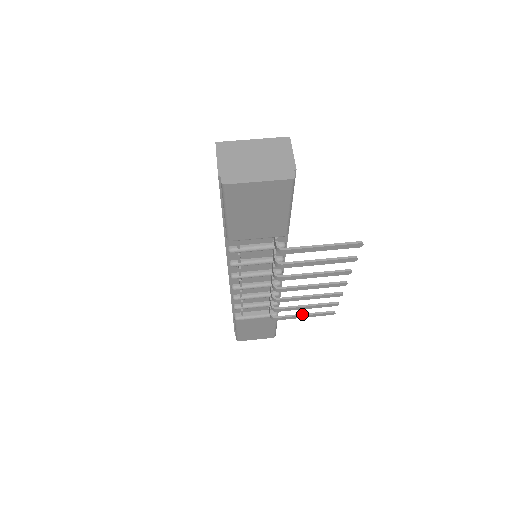
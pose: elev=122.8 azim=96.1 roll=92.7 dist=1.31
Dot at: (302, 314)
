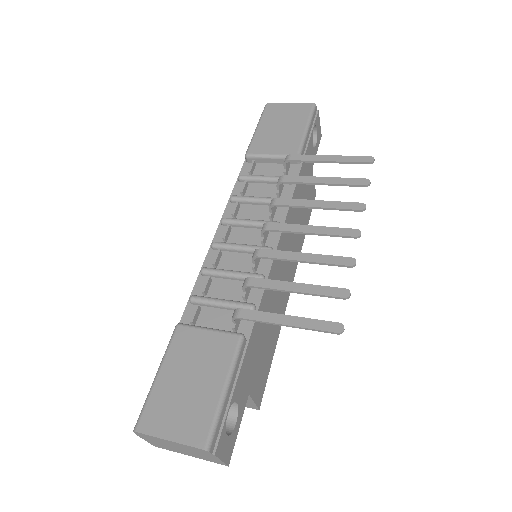
Dot at: (285, 315)
